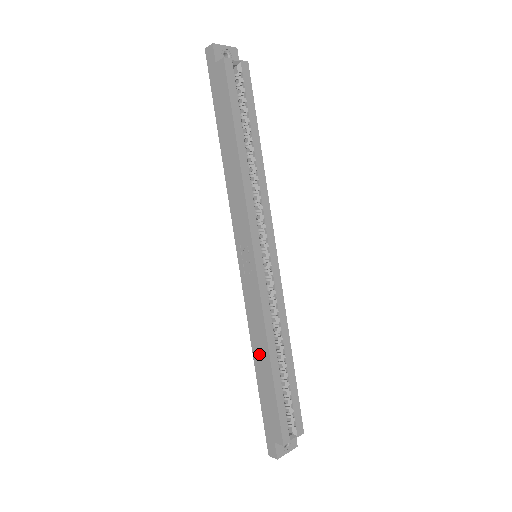
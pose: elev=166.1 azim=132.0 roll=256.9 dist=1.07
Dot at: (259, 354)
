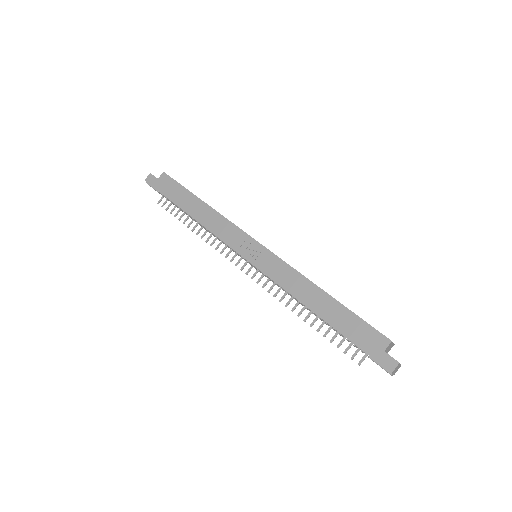
Dot at: (313, 300)
